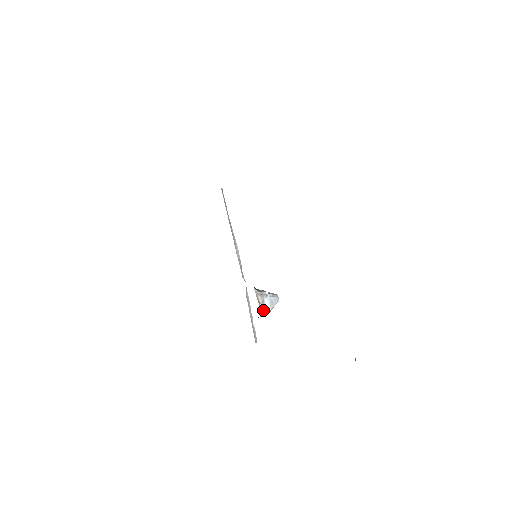
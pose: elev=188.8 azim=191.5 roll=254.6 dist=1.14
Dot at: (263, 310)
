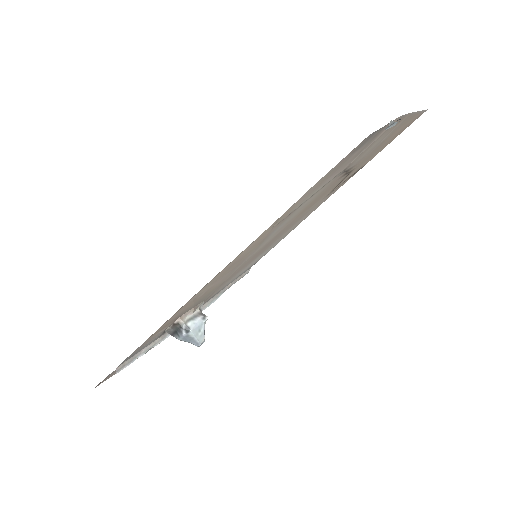
Dot at: (187, 321)
